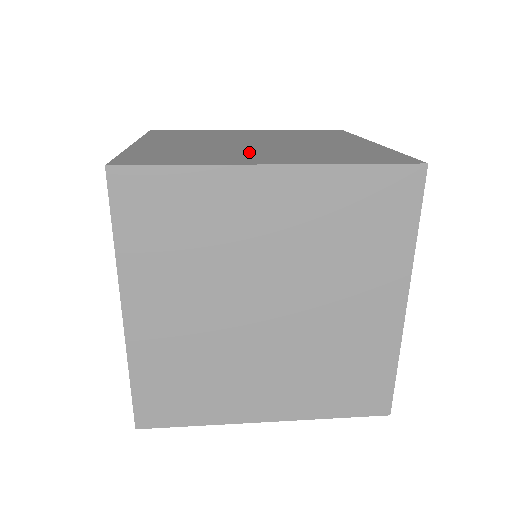
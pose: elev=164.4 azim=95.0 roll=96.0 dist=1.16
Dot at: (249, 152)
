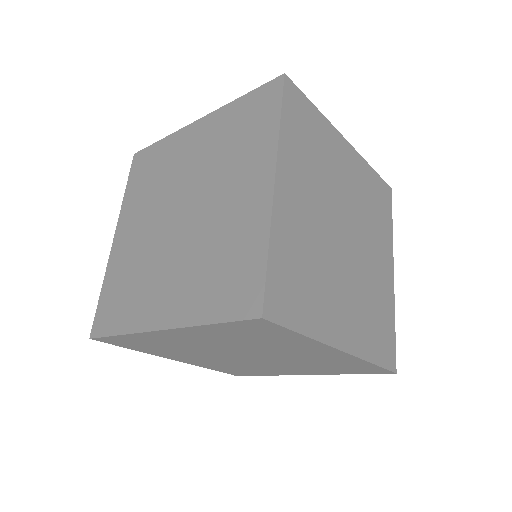
Dot at: occluded
